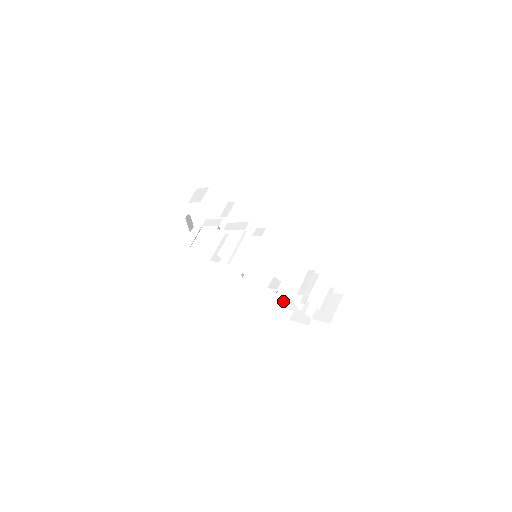
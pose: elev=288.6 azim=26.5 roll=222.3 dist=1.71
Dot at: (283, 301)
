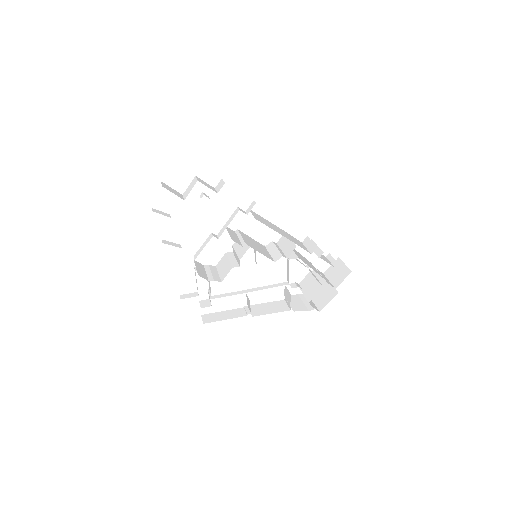
Dot at: (301, 307)
